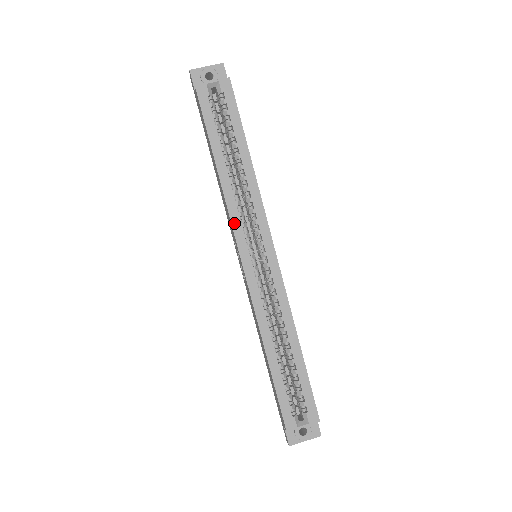
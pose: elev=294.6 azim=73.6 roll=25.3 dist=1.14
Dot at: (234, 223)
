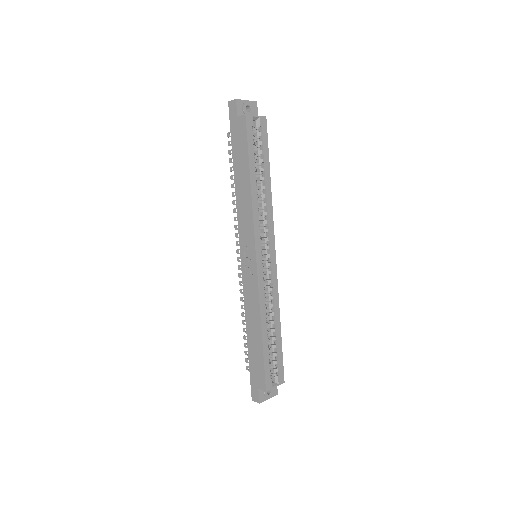
Dot at: (256, 229)
